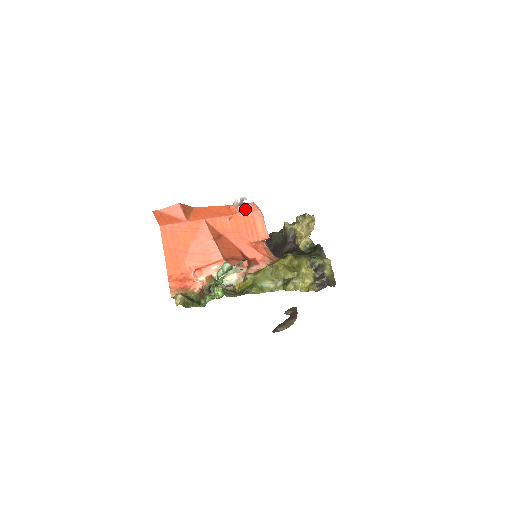
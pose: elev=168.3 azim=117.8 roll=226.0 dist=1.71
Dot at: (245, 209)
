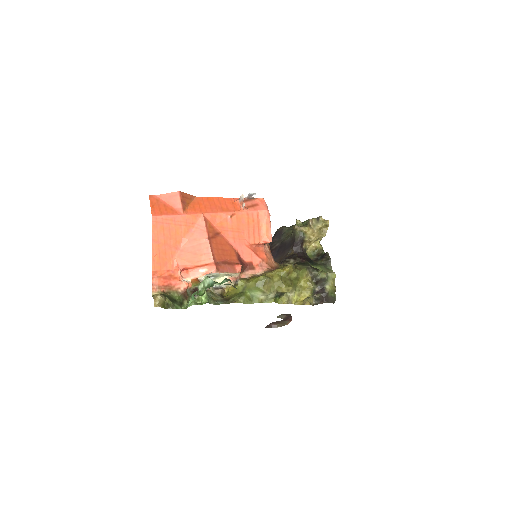
Dot at: (252, 206)
